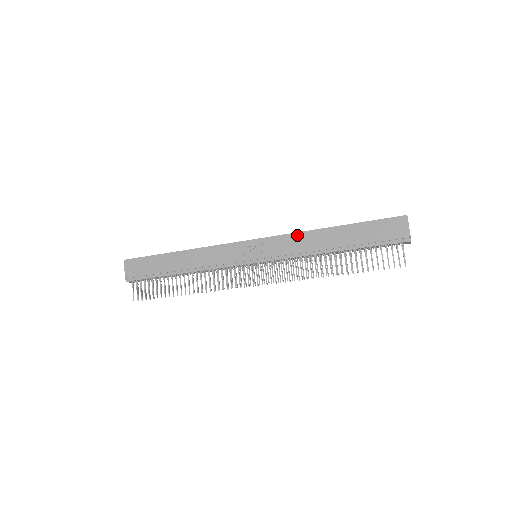
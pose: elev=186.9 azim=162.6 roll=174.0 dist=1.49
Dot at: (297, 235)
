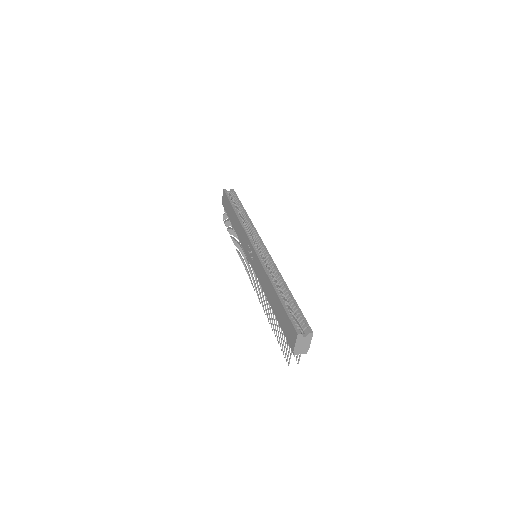
Dot at: (263, 269)
